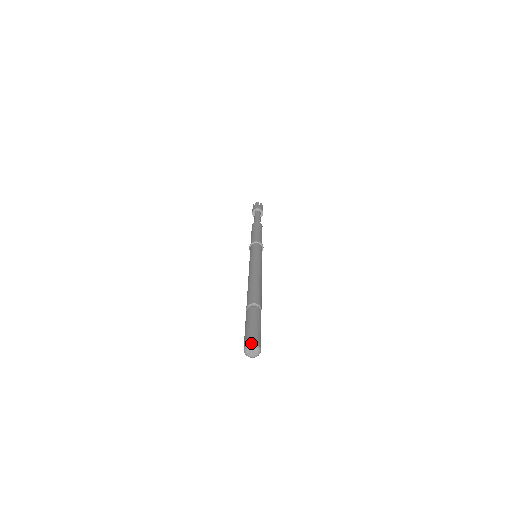
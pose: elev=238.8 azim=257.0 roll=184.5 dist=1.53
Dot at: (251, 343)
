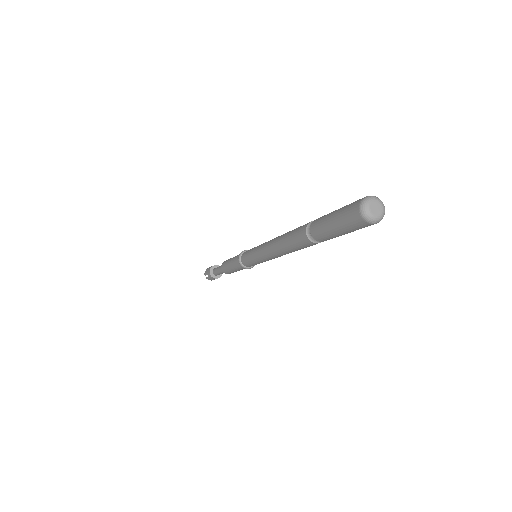
Dot at: occluded
